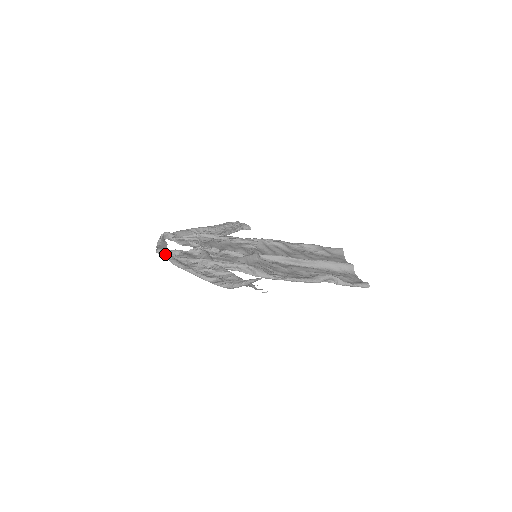
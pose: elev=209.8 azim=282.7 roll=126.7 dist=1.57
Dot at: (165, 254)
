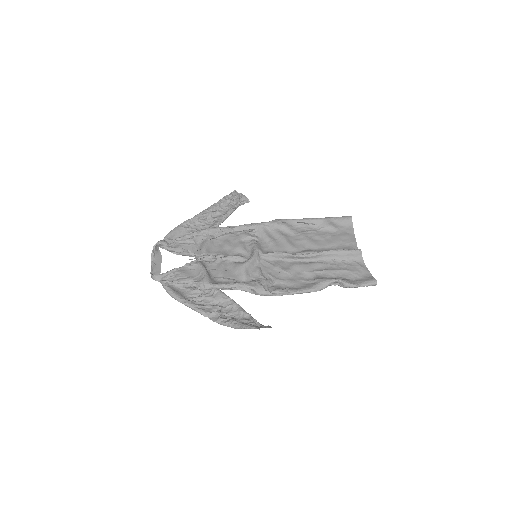
Dot at: (160, 281)
